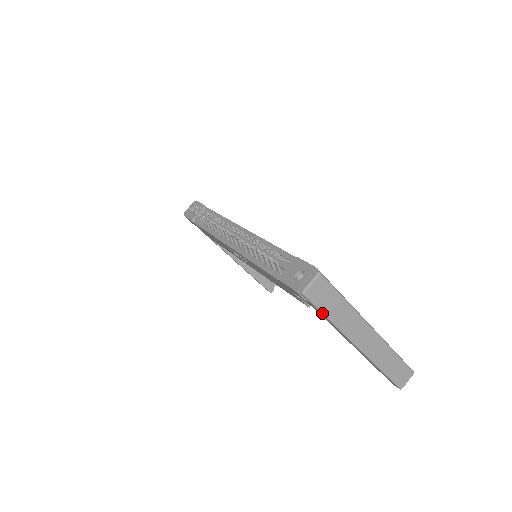
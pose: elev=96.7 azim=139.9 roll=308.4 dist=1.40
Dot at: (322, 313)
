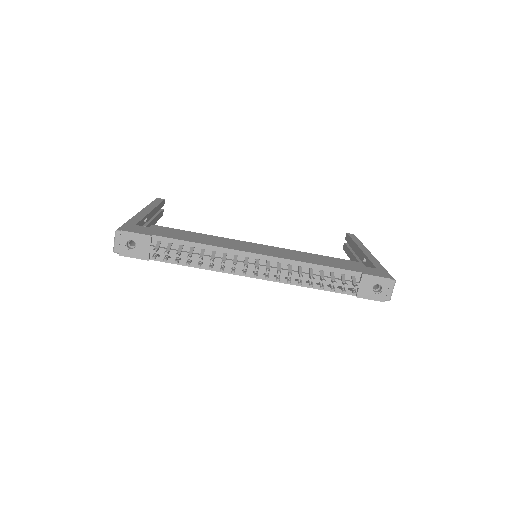
Dot at: occluded
